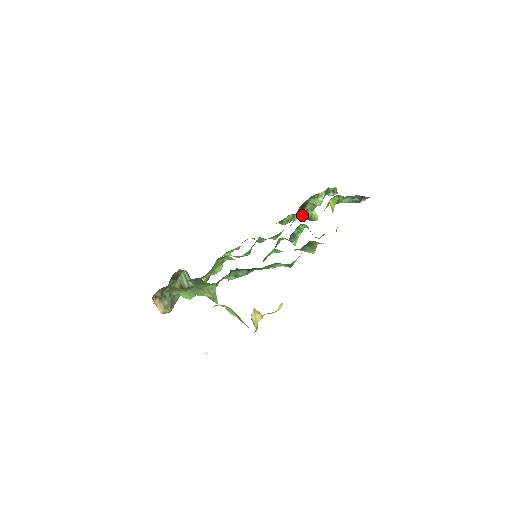
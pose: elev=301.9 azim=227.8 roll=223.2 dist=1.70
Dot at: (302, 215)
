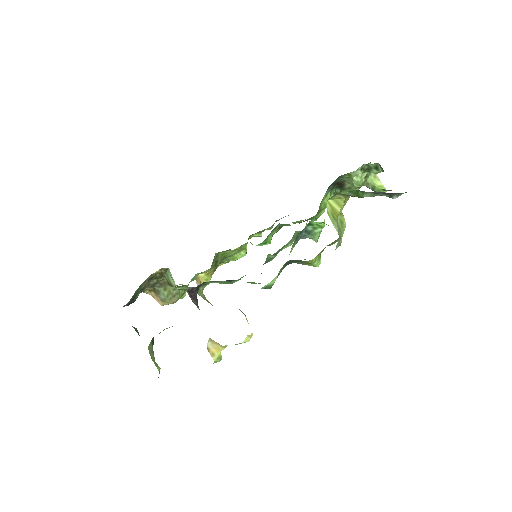
Dot at: occluded
